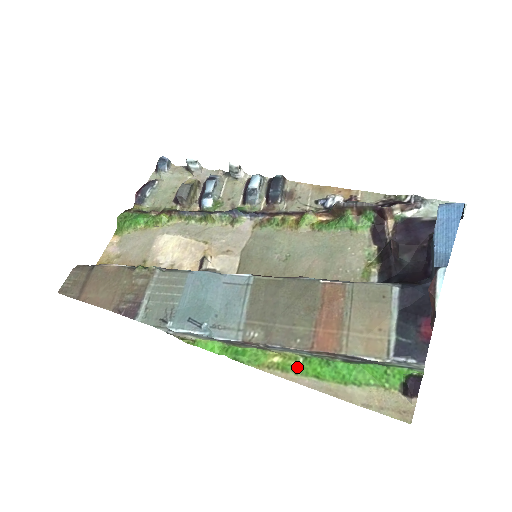
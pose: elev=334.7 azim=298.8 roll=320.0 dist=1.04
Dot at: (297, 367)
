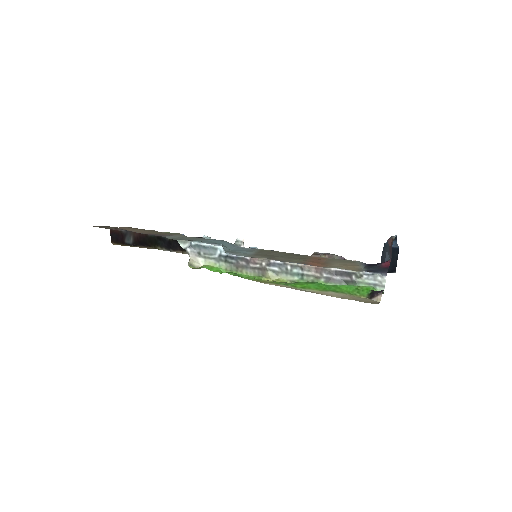
Dot at: (287, 283)
